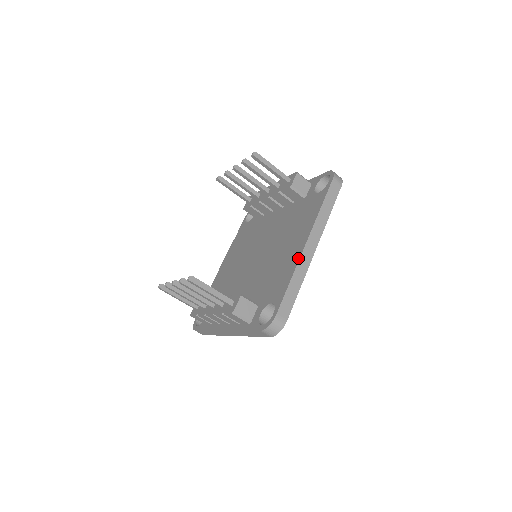
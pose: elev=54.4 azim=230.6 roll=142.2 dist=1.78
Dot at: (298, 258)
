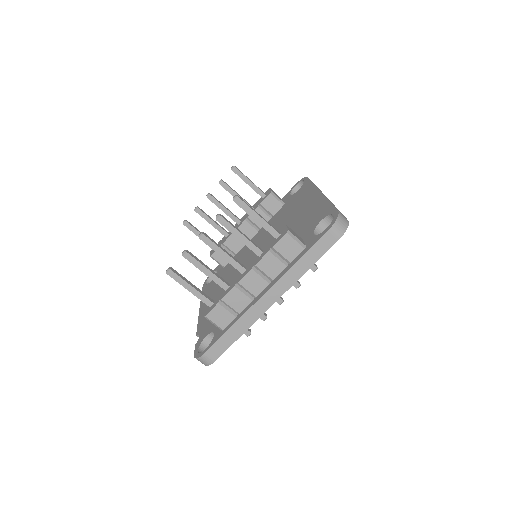
Dot at: (322, 196)
